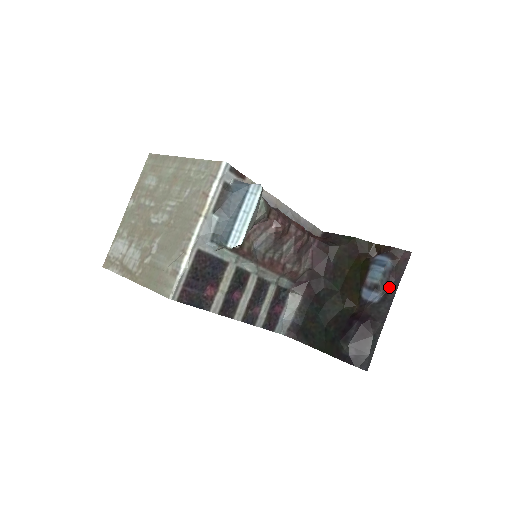
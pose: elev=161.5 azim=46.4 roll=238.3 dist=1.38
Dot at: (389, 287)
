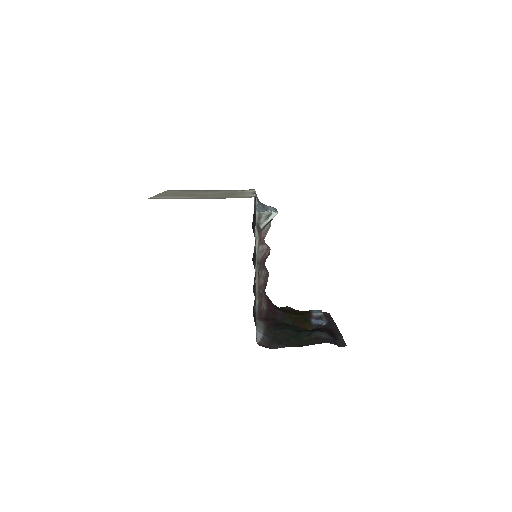
Dot at: (328, 320)
